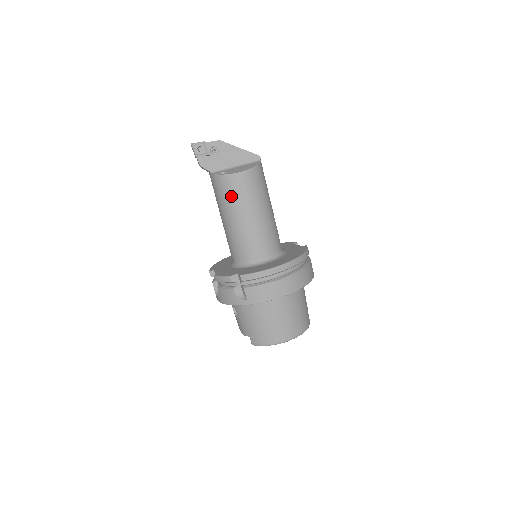
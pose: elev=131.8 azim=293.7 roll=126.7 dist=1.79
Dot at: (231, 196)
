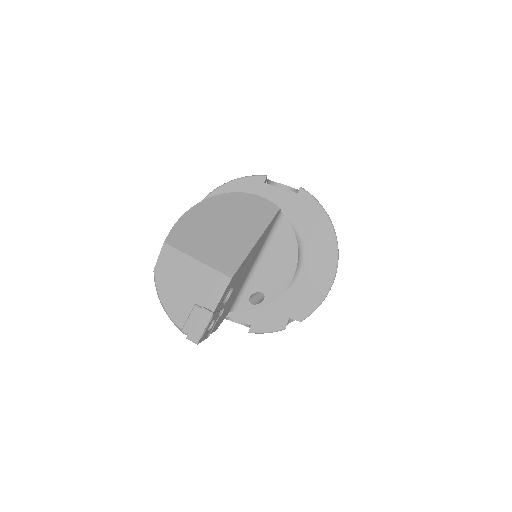
Dot at: occluded
